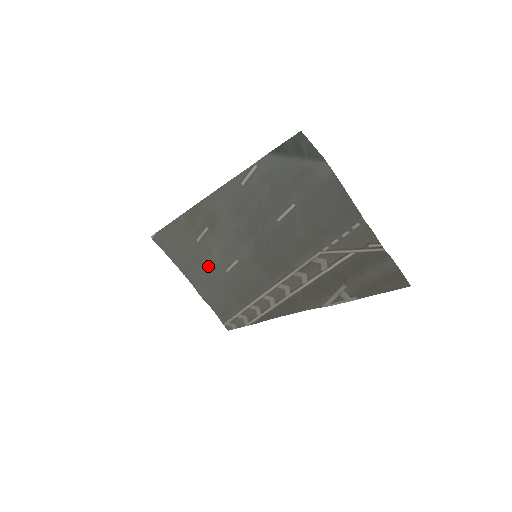
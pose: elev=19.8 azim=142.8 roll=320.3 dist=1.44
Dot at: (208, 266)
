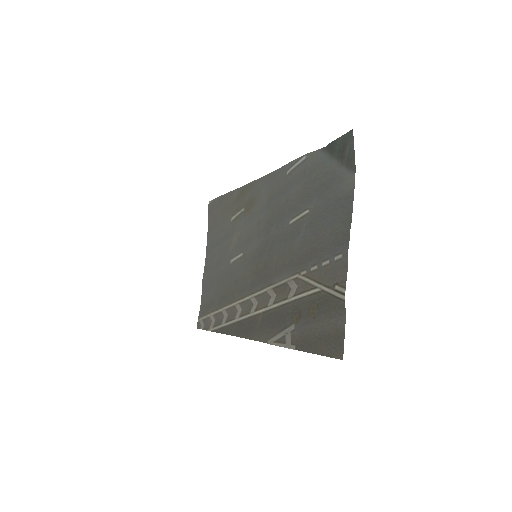
Dot at: (224, 251)
